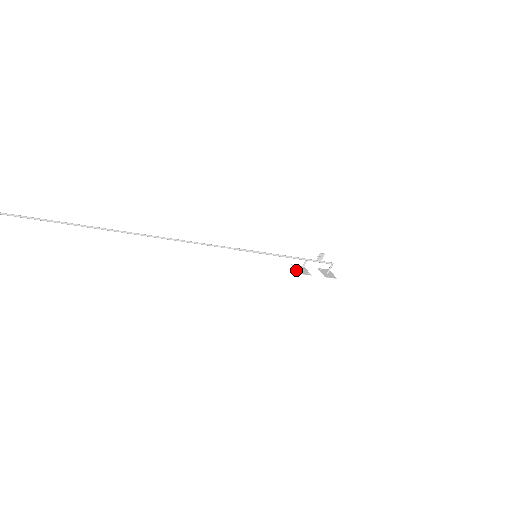
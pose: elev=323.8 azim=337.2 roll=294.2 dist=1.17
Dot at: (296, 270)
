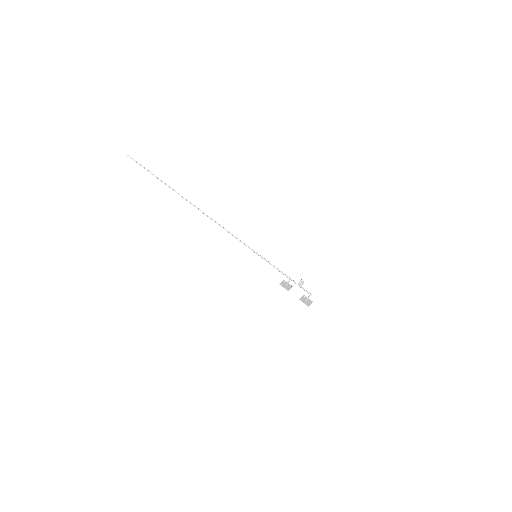
Dot at: (281, 282)
